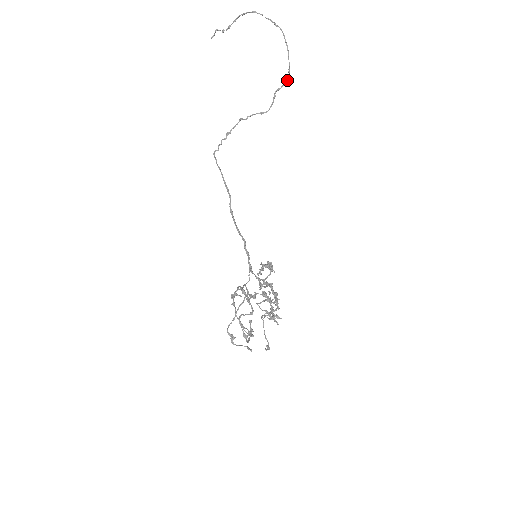
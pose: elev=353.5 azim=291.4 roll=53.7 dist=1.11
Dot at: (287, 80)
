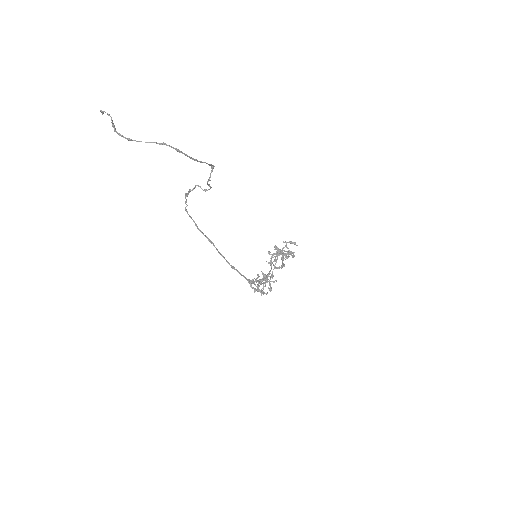
Dot at: (213, 166)
